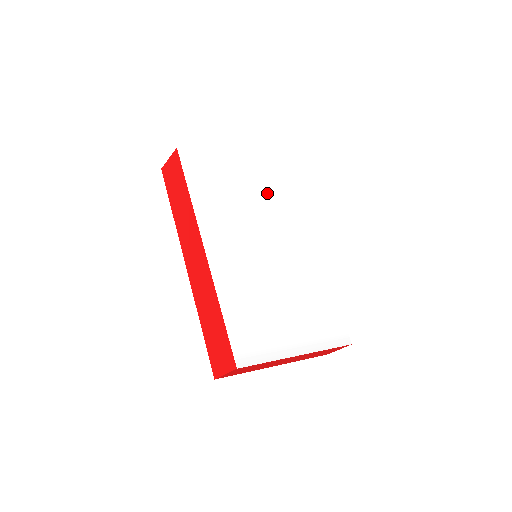
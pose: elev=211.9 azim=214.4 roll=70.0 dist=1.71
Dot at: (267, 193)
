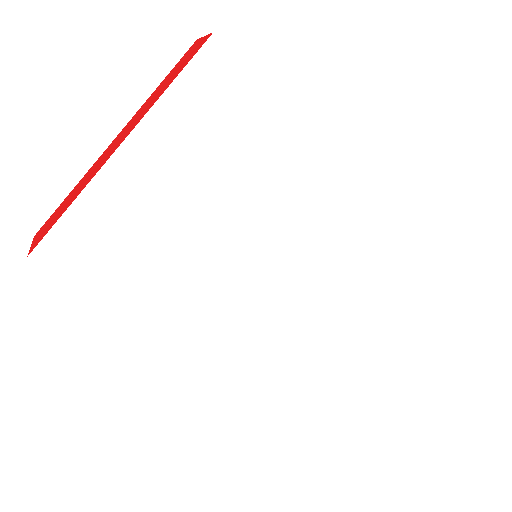
Dot at: (215, 161)
